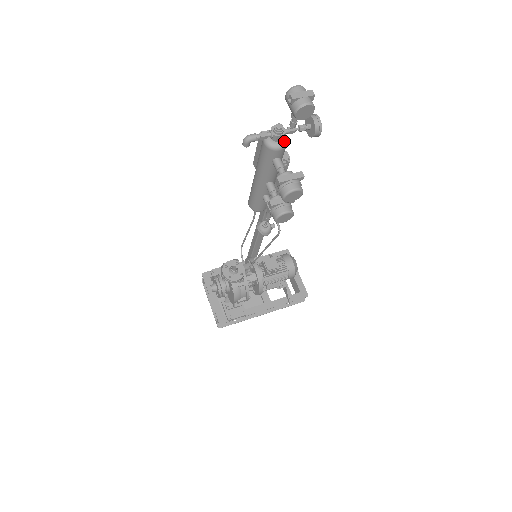
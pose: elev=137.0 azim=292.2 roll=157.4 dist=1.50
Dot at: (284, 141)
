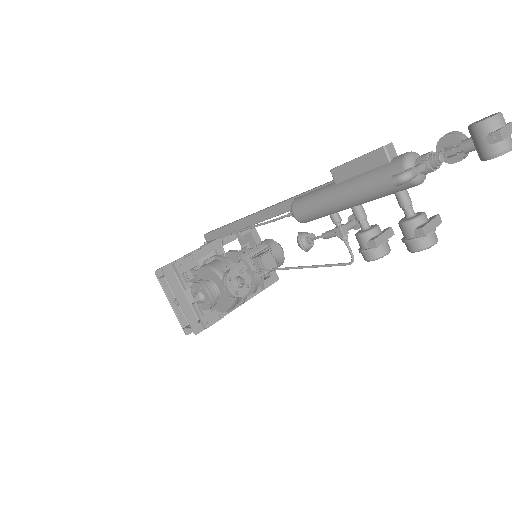
Dot at: occluded
